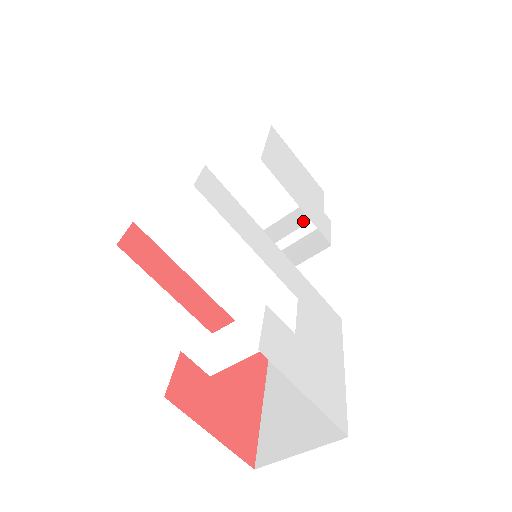
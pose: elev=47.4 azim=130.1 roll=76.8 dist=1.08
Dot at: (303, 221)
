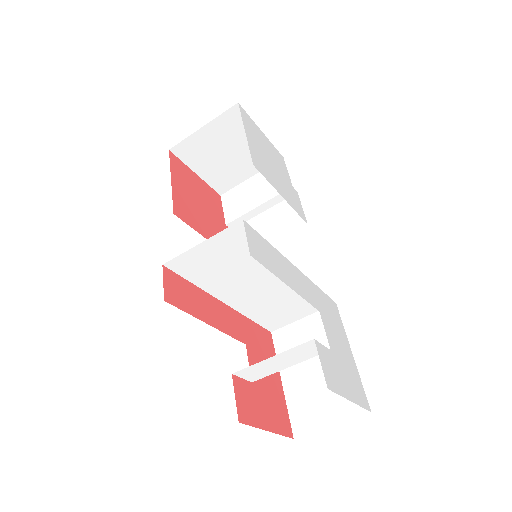
Dot at: (270, 193)
